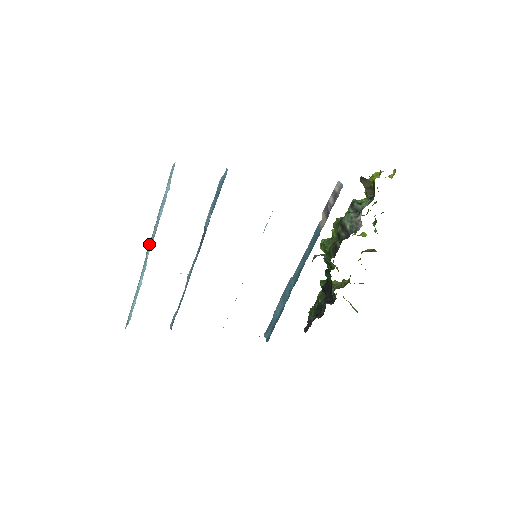
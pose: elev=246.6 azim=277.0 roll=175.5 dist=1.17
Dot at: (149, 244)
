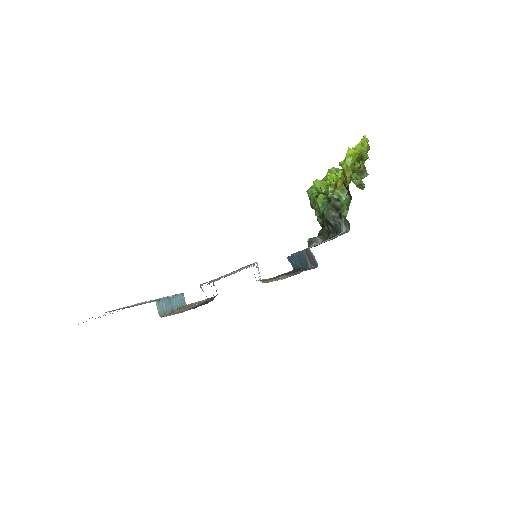
Dot at: (172, 307)
